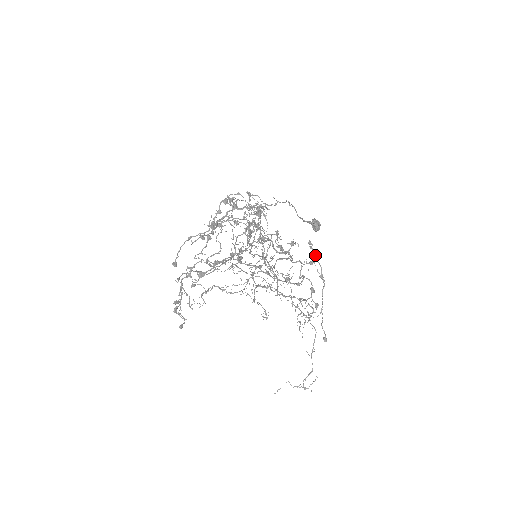
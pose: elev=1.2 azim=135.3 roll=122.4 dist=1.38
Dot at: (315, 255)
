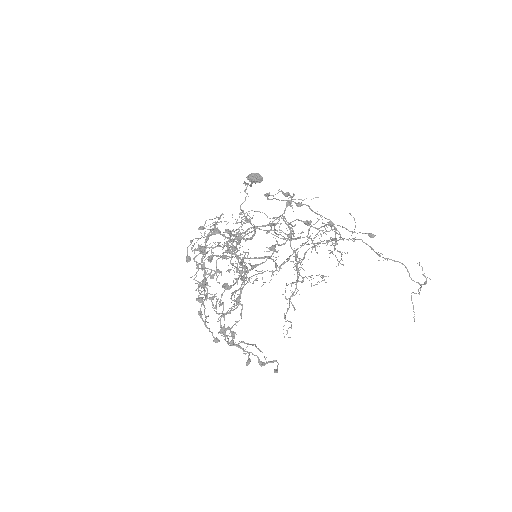
Dot at: (287, 193)
